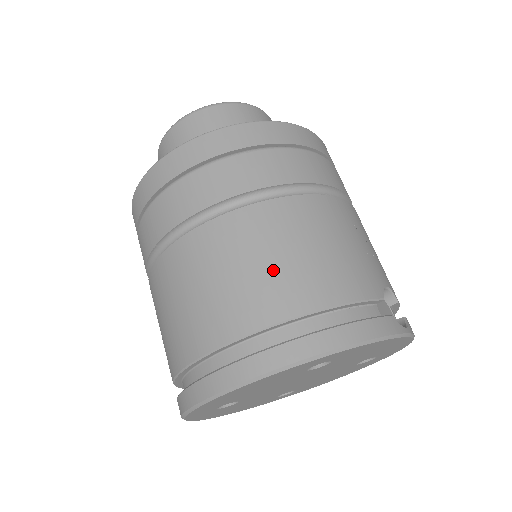
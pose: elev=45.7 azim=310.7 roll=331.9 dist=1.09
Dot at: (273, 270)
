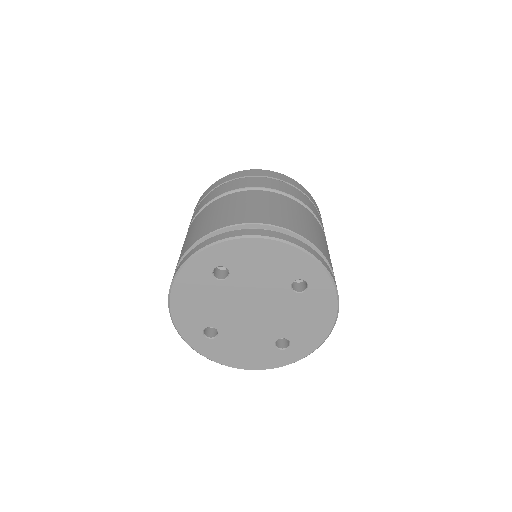
Dot at: (313, 231)
